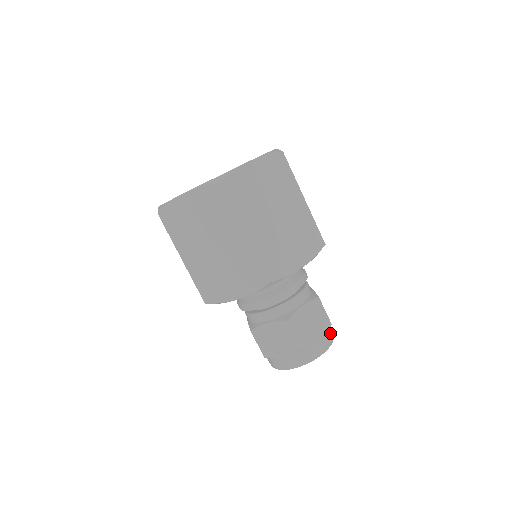
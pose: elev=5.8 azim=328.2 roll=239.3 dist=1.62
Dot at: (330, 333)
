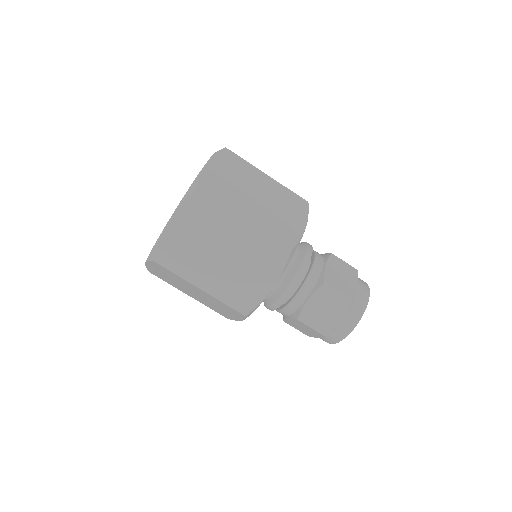
Dot at: (358, 304)
